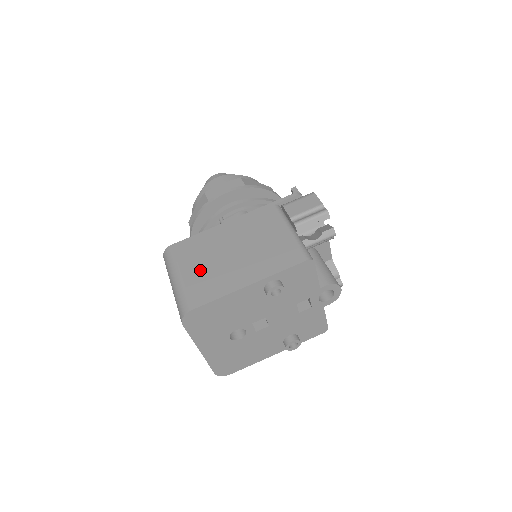
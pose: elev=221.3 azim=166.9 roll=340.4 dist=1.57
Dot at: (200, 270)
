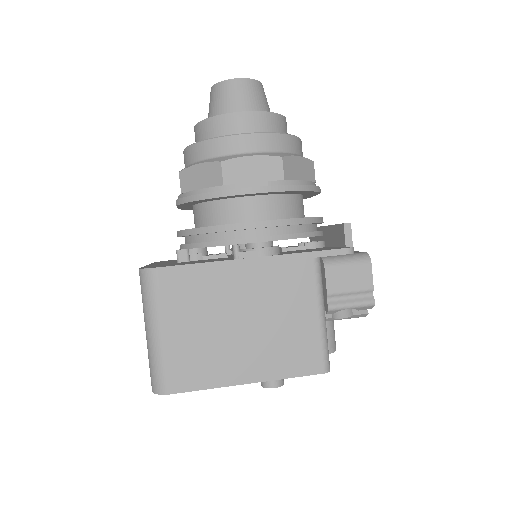
Dot at: (191, 334)
